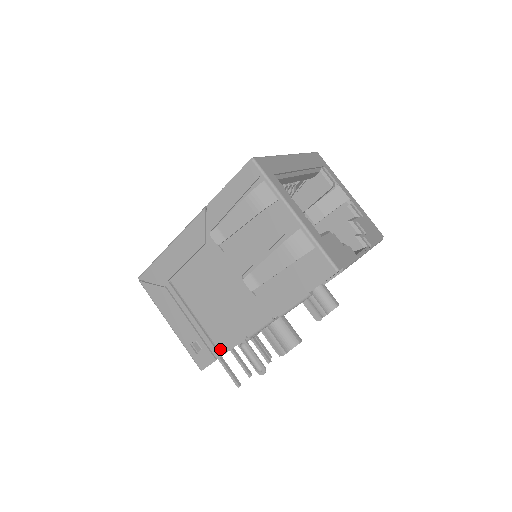
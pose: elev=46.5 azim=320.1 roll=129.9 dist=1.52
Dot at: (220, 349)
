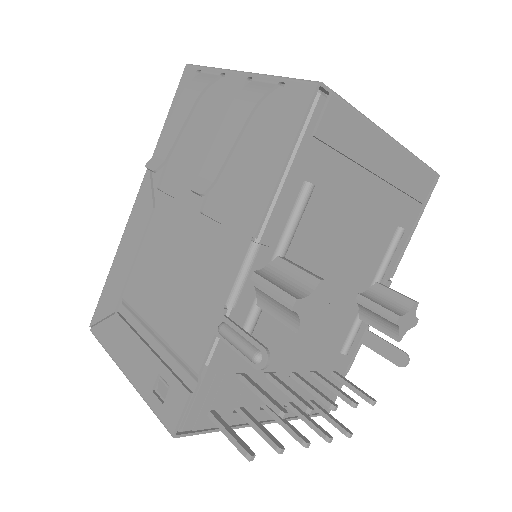
Dot at: (192, 364)
